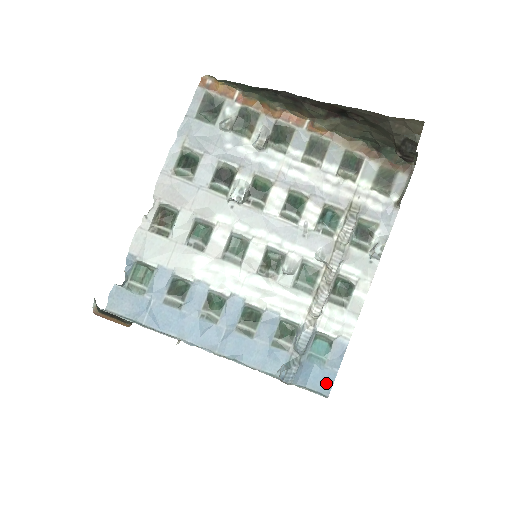
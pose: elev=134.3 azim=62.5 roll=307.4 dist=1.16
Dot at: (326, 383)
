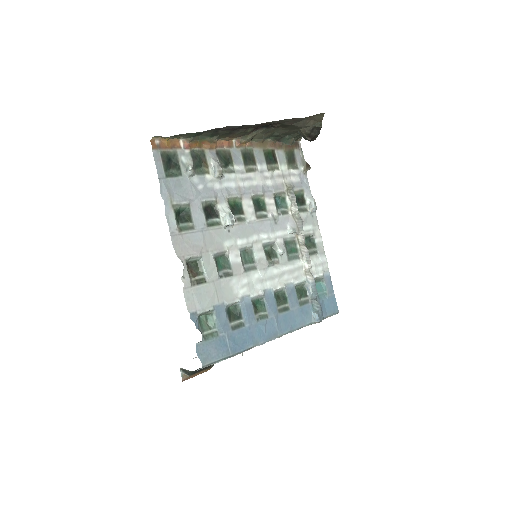
Dot at: (334, 305)
